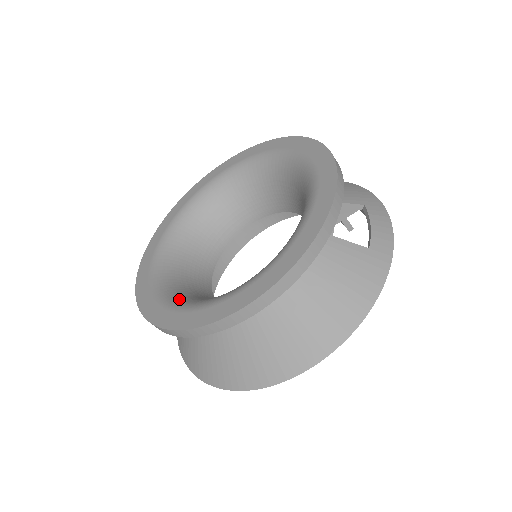
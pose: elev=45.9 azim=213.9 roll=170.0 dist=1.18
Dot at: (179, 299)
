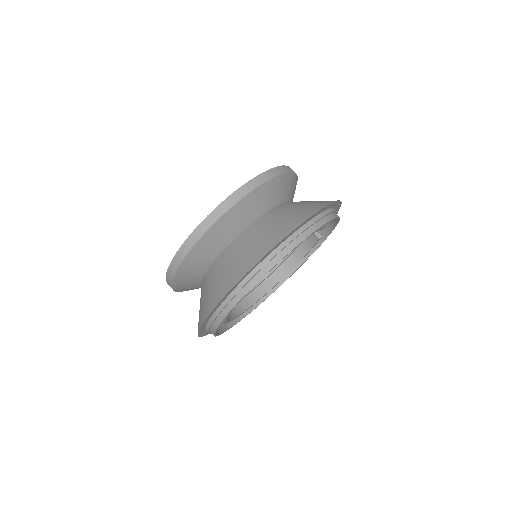
Dot at: occluded
